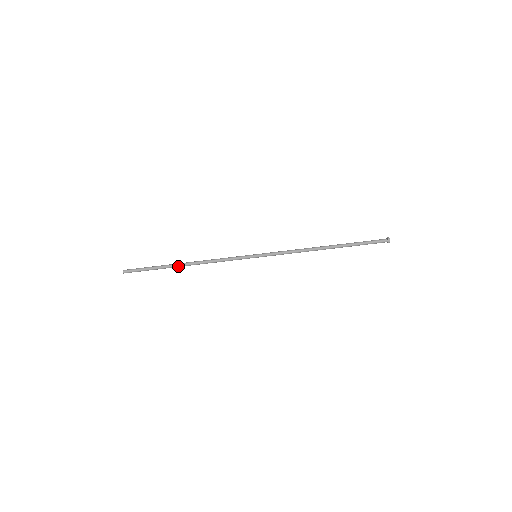
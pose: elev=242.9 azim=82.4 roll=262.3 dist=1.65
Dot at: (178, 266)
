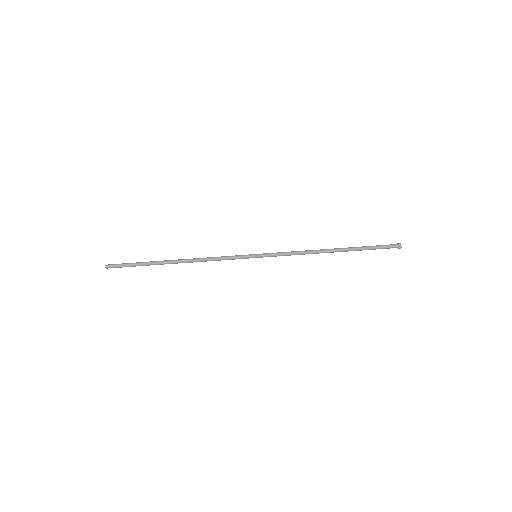
Dot at: (169, 261)
